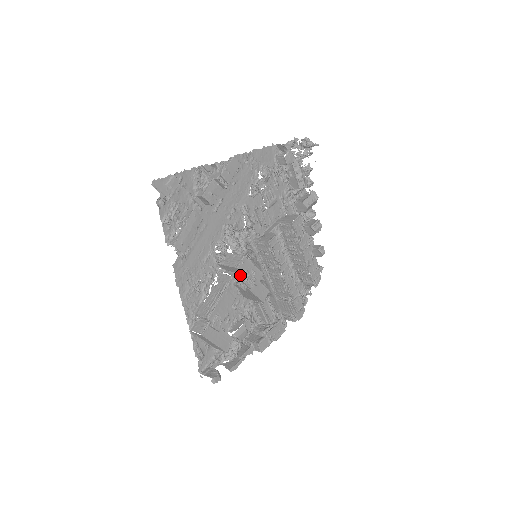
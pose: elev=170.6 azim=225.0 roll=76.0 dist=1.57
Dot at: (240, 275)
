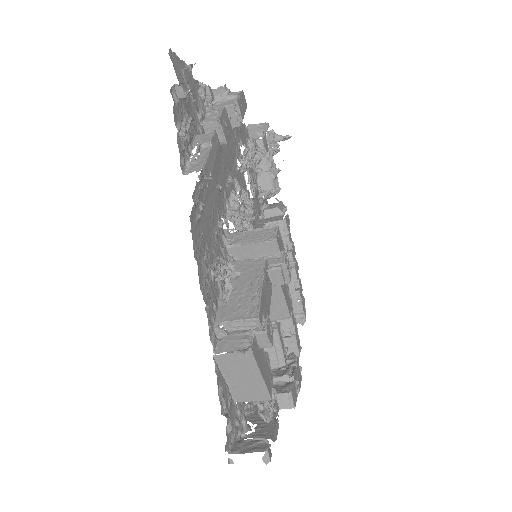
Dot at: (273, 258)
